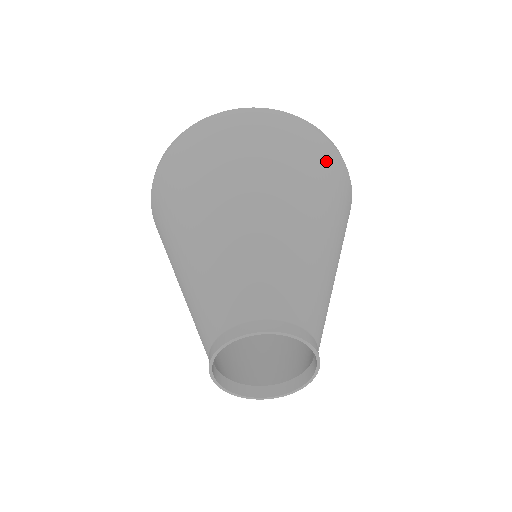
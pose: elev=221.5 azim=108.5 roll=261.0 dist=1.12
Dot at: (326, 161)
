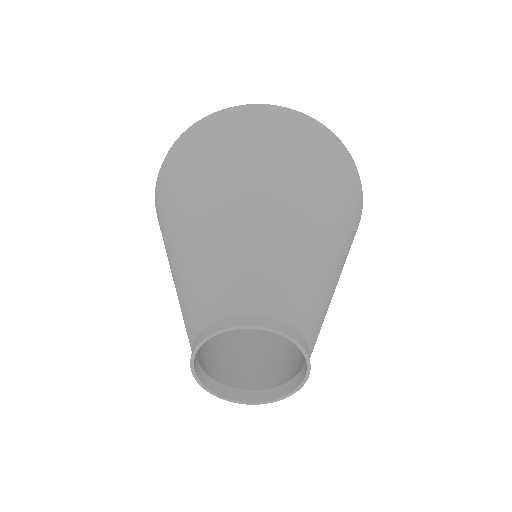
Dot at: (310, 143)
